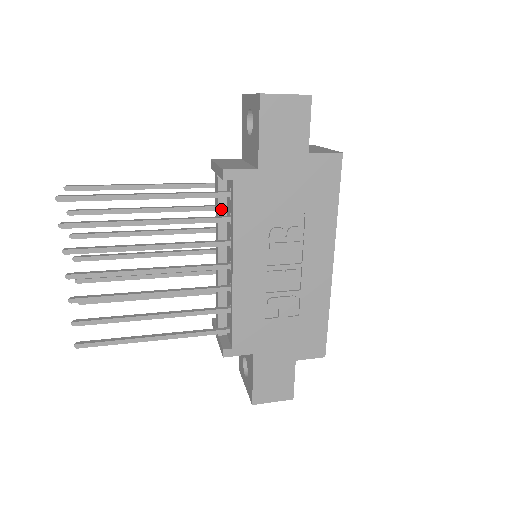
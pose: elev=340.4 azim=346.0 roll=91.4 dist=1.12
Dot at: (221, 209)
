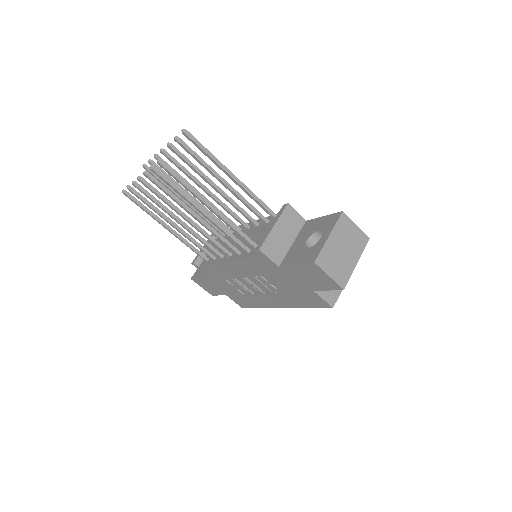
Dot at: (254, 237)
